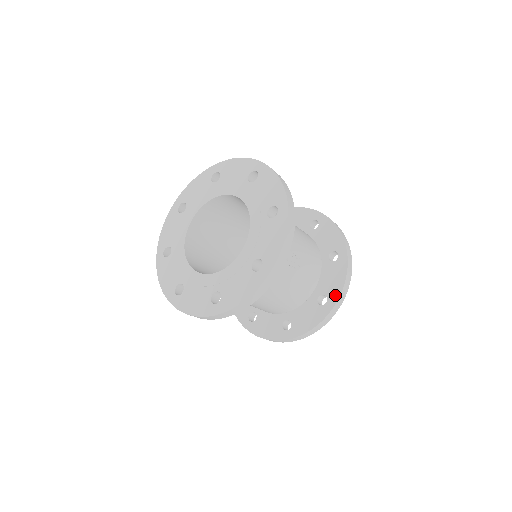
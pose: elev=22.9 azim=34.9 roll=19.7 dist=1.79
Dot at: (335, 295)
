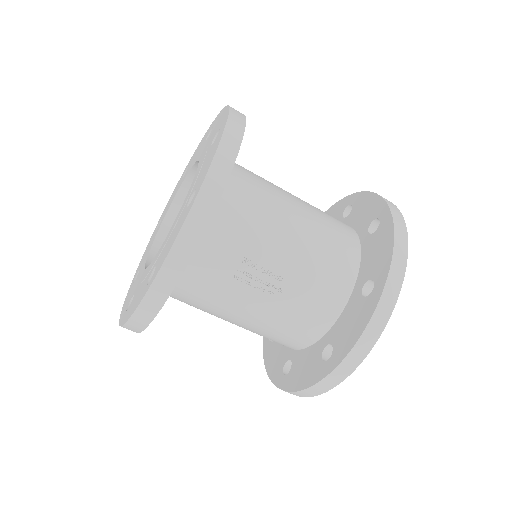
Dot at: (340, 354)
